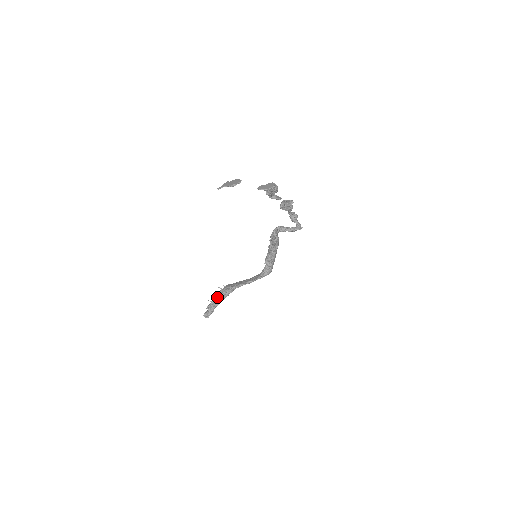
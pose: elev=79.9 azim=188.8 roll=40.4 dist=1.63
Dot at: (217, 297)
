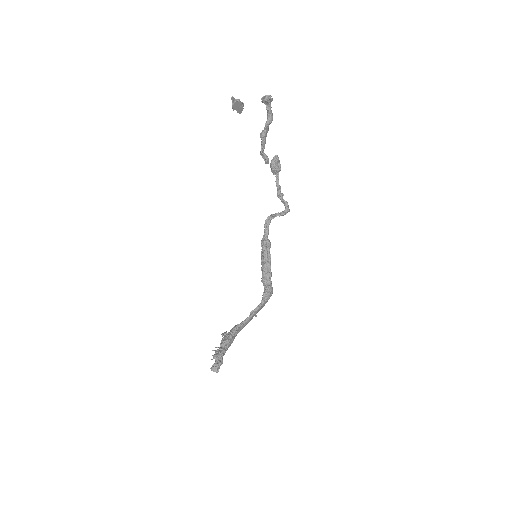
Dot at: (221, 342)
